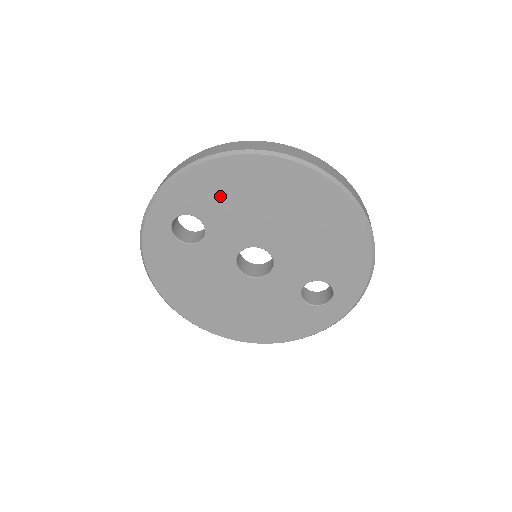
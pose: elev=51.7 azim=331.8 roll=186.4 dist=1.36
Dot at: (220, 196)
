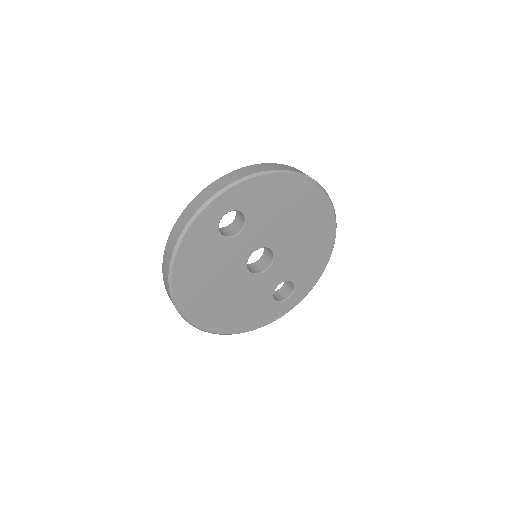
Dot at: (270, 202)
